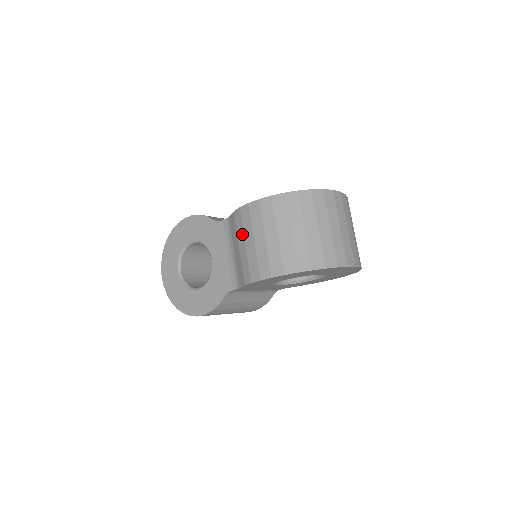
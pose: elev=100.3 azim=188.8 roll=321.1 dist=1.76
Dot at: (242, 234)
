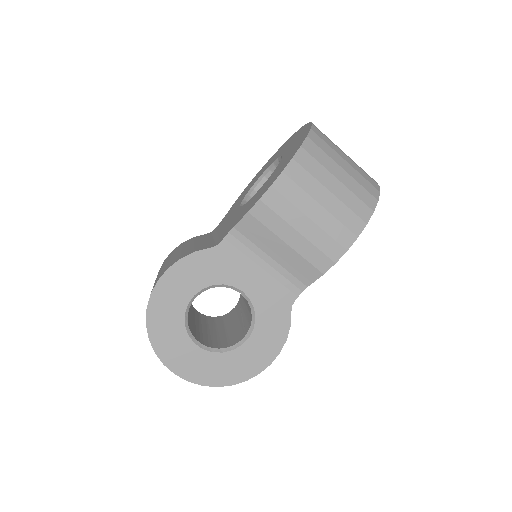
Dot at: (284, 225)
